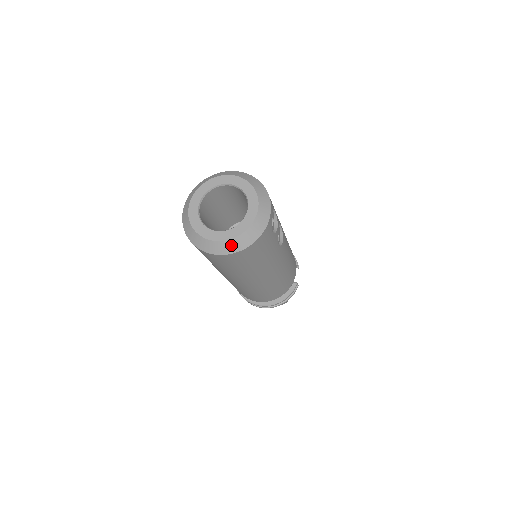
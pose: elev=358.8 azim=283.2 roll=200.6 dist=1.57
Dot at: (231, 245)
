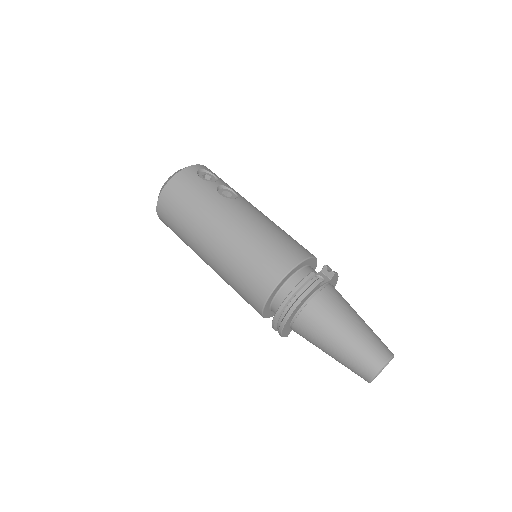
Dot at: occluded
